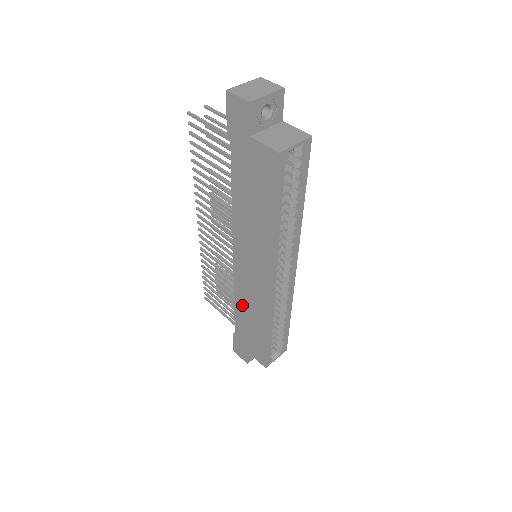
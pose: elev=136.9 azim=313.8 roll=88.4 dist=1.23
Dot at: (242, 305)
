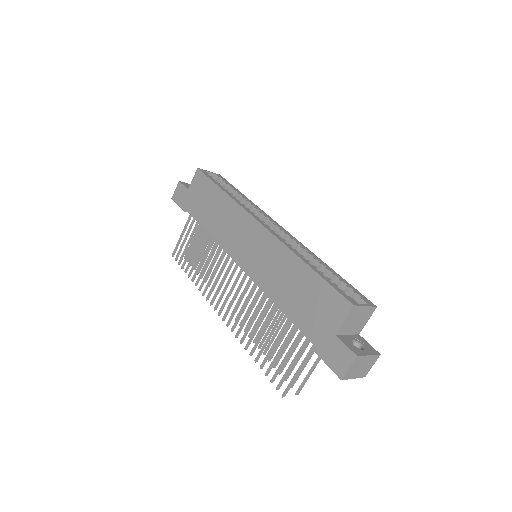
Dot at: (277, 289)
